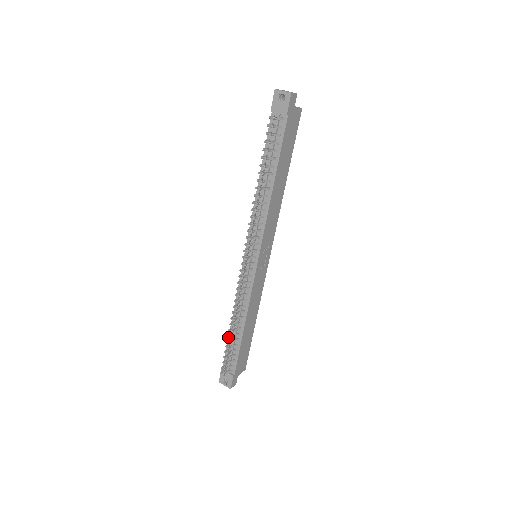
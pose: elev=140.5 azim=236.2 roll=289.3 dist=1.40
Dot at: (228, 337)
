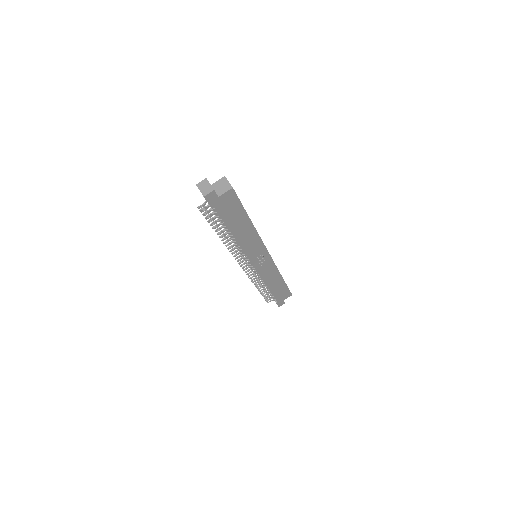
Dot at: occluded
